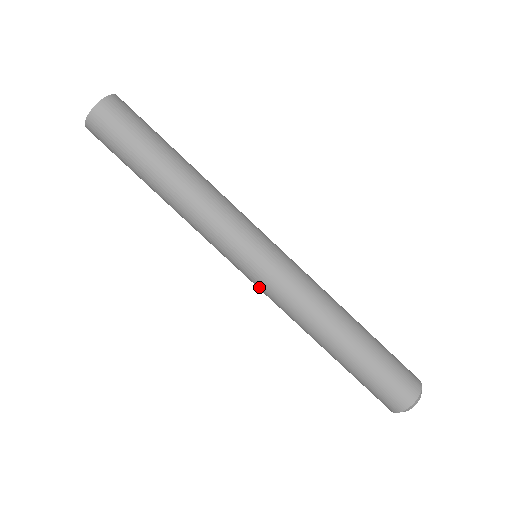
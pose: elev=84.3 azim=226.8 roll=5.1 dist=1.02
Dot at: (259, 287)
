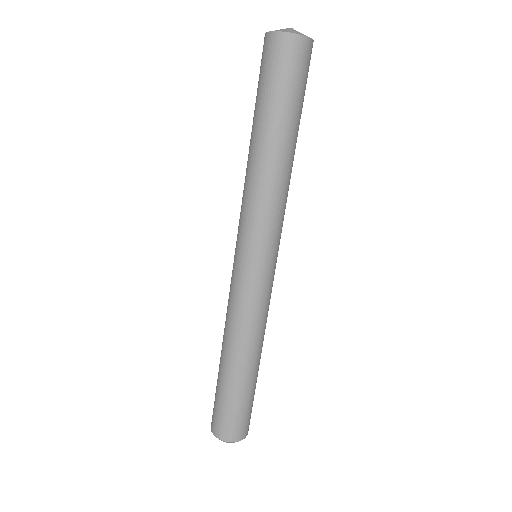
Dot at: (241, 281)
